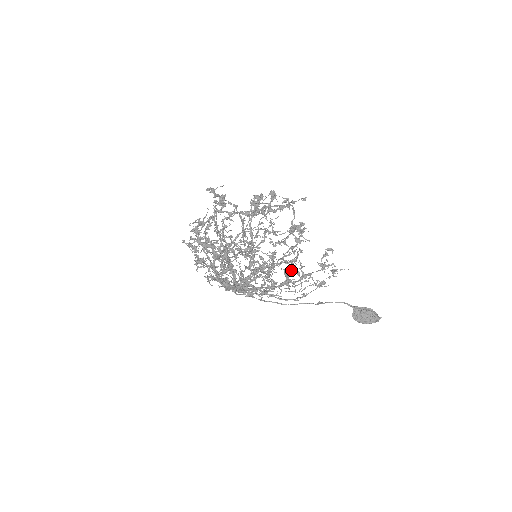
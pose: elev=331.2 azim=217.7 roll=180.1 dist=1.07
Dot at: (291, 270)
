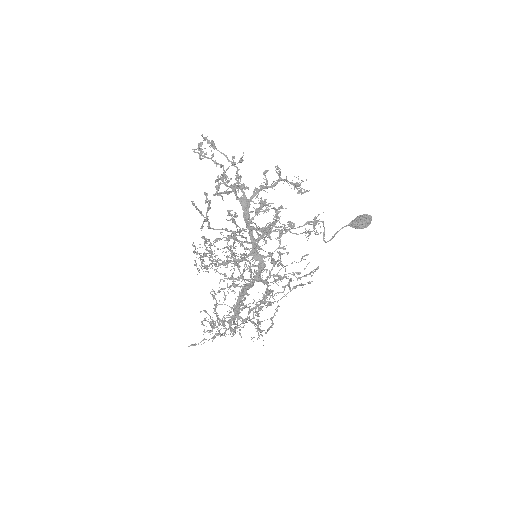
Dot at: occluded
